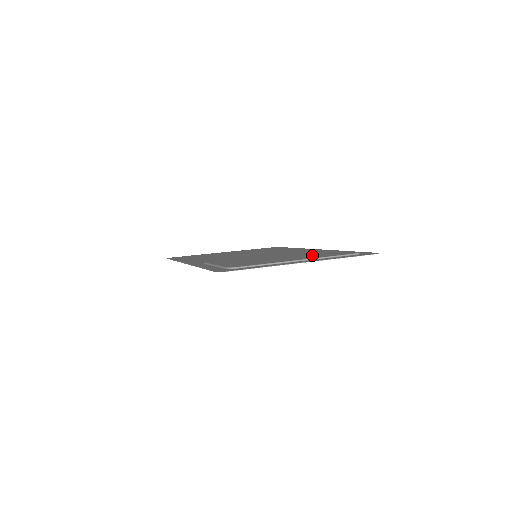
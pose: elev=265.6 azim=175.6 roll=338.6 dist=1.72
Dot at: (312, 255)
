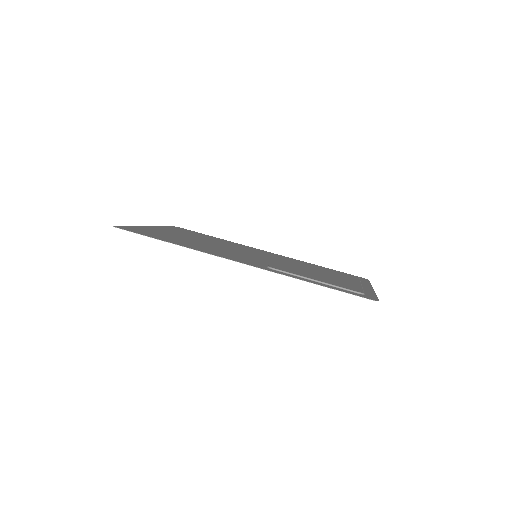
Dot at: occluded
